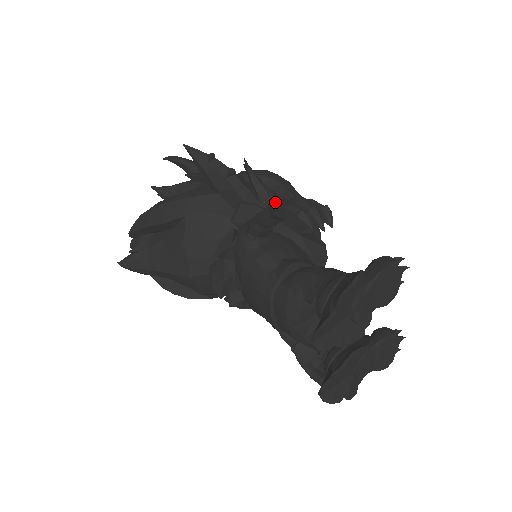
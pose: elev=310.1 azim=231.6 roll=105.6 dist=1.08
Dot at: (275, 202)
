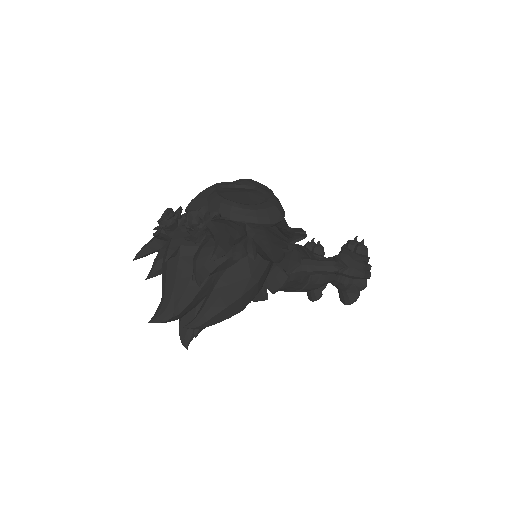
Dot at: (348, 270)
